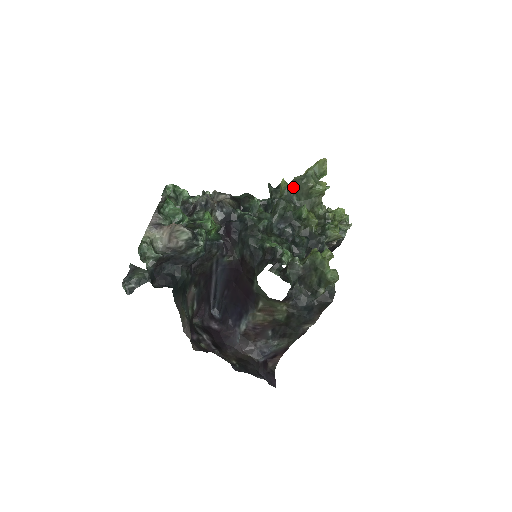
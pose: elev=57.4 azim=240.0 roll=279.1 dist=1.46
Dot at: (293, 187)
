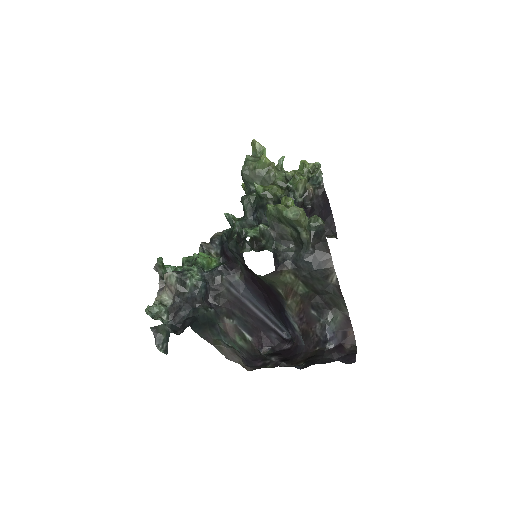
Dot at: occluded
